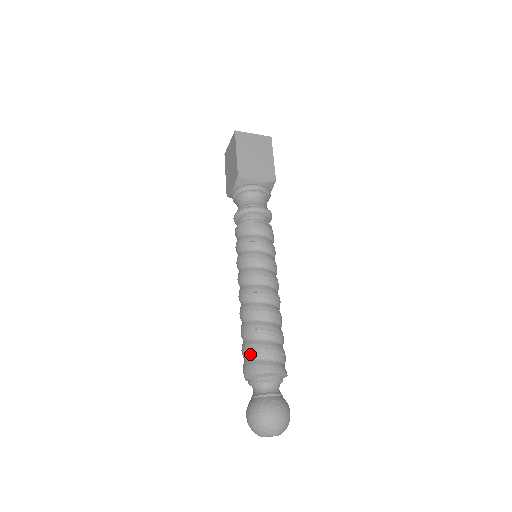
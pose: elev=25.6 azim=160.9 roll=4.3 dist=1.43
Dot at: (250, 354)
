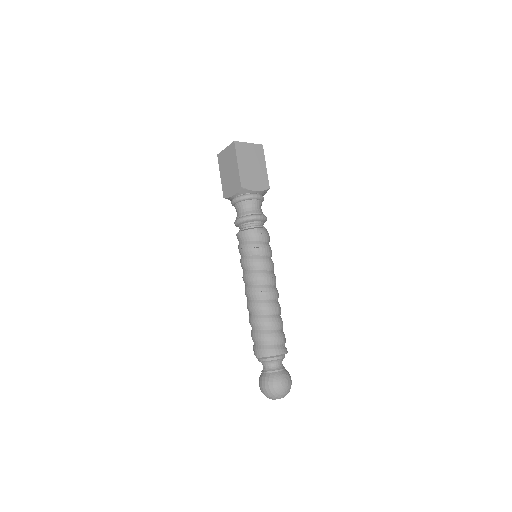
Dot at: (262, 341)
